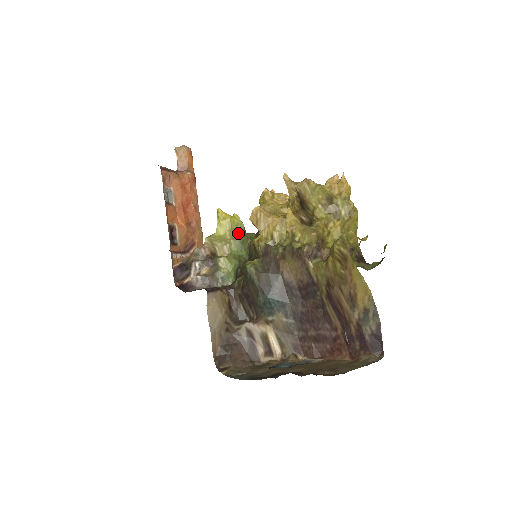
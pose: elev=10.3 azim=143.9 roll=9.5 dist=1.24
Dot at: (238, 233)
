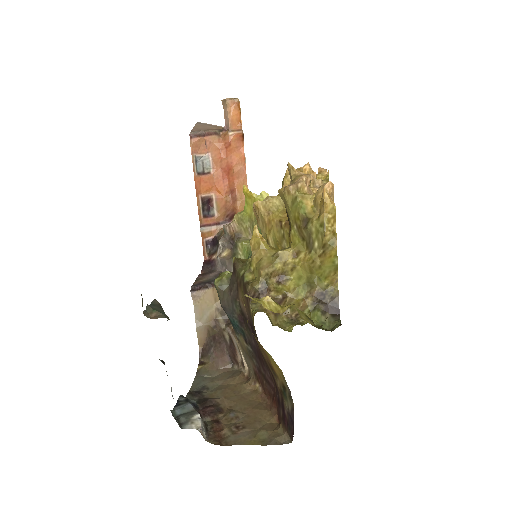
Dot at: occluded
